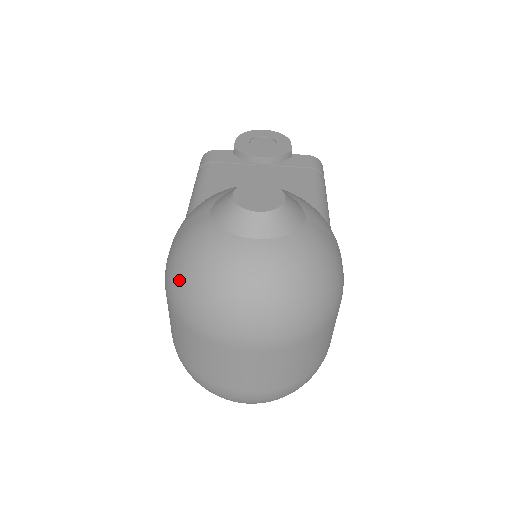
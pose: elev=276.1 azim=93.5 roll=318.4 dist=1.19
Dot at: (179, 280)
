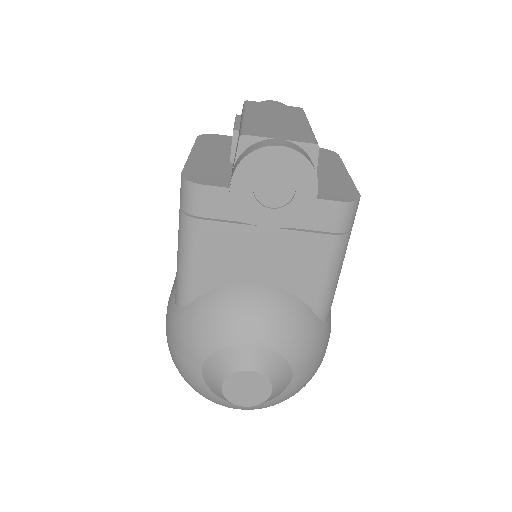
Dot at: occluded
